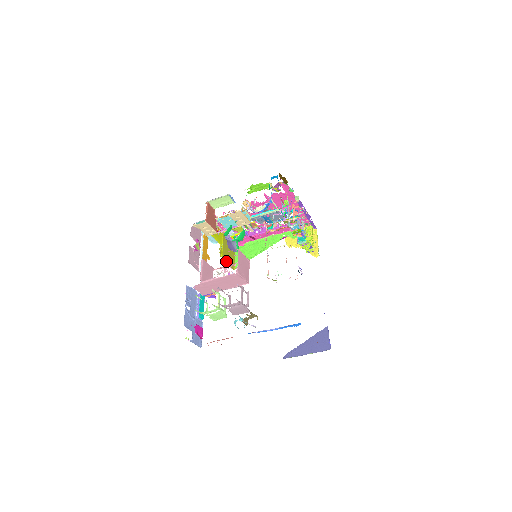
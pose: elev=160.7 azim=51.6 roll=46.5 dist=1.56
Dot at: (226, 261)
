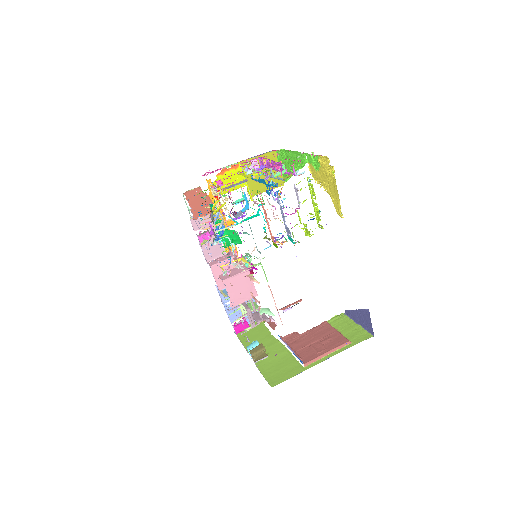
Dot at: (264, 190)
